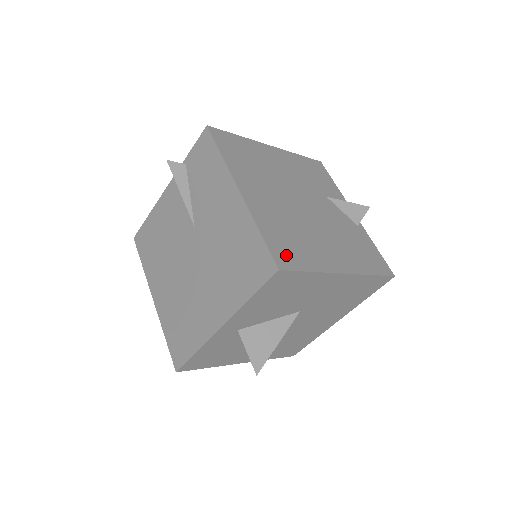
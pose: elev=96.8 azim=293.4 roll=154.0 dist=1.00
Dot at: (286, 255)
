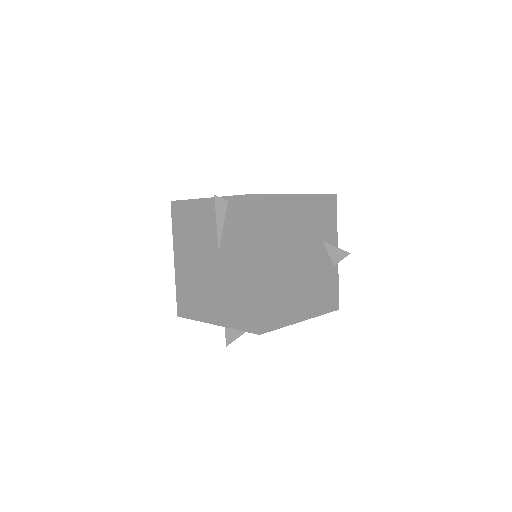
Dot at: (269, 319)
